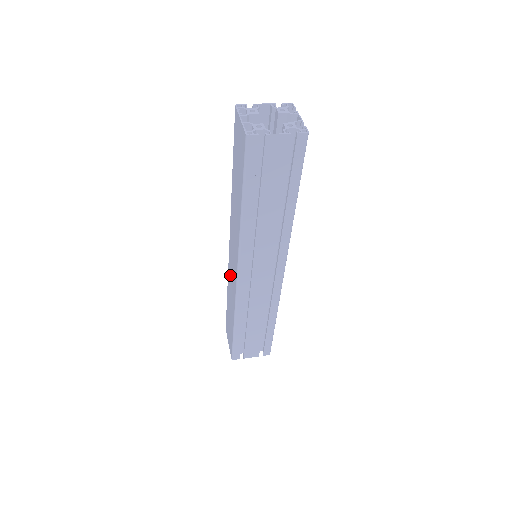
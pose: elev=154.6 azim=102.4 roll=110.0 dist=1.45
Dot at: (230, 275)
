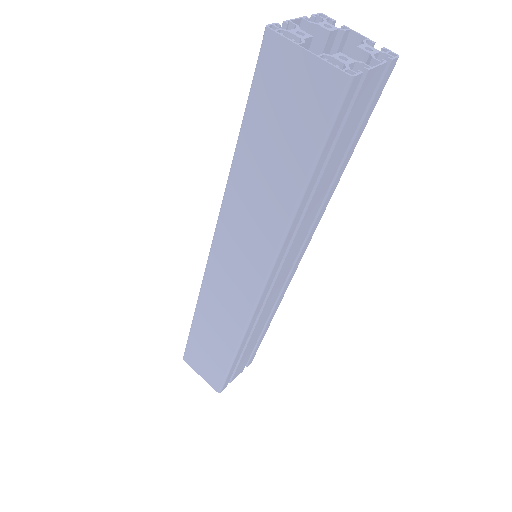
Dot at: (216, 295)
